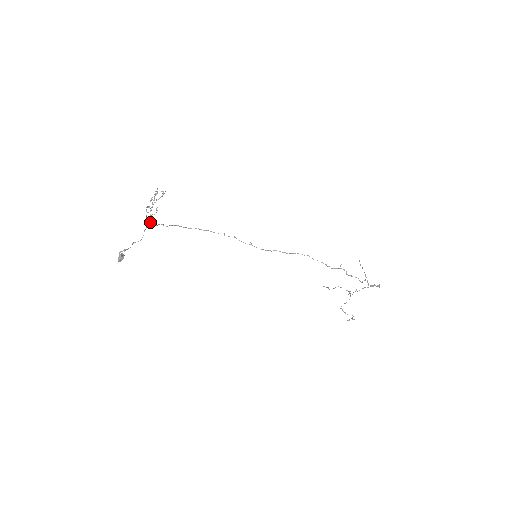
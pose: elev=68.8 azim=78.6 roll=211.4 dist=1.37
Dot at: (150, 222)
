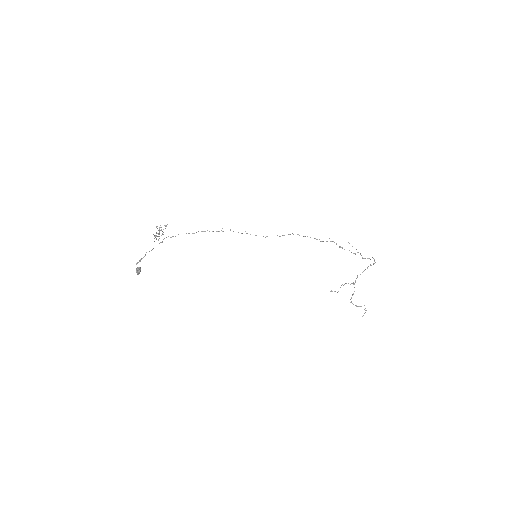
Dot at: occluded
